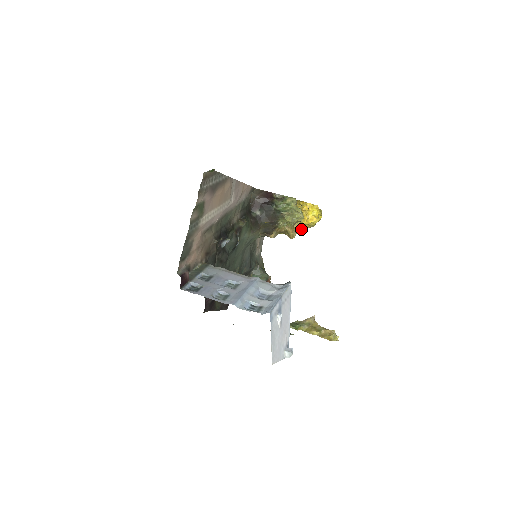
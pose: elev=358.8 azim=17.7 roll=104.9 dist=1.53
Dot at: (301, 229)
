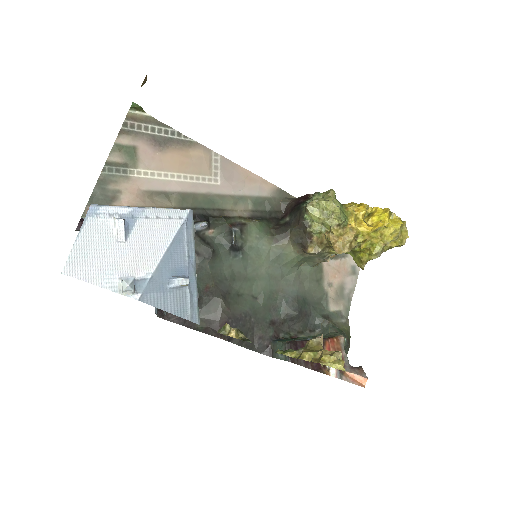
Dot at: (370, 249)
